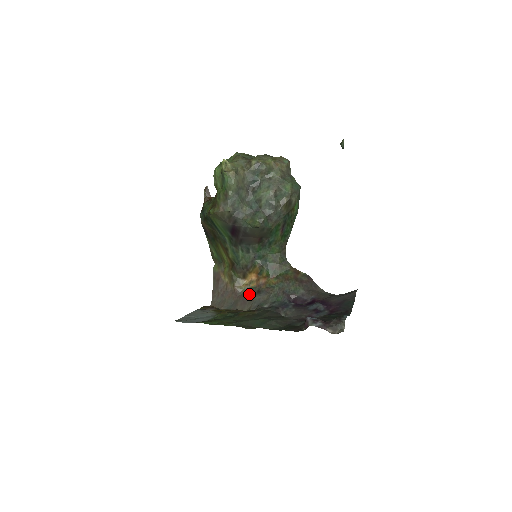
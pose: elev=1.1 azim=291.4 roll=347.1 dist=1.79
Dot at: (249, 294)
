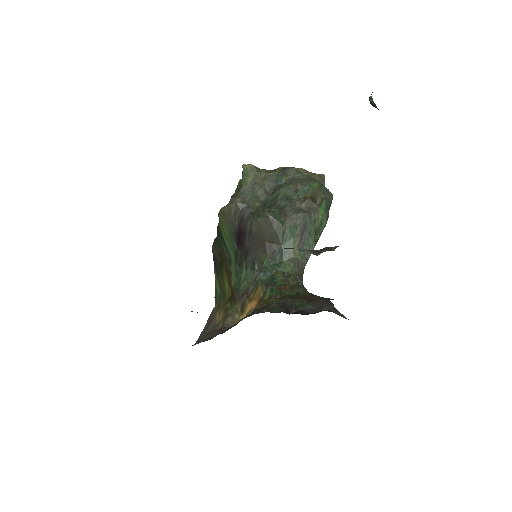
Dot at: occluded
